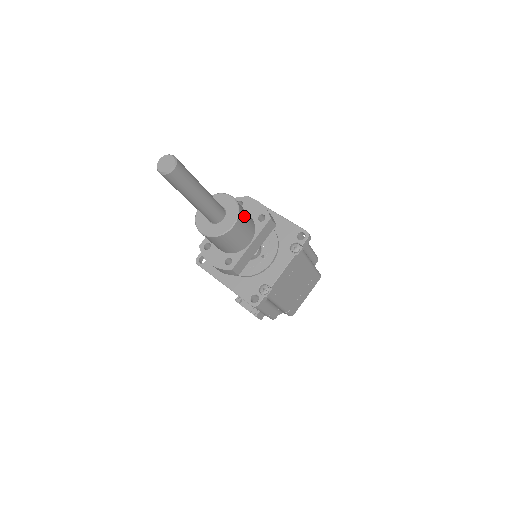
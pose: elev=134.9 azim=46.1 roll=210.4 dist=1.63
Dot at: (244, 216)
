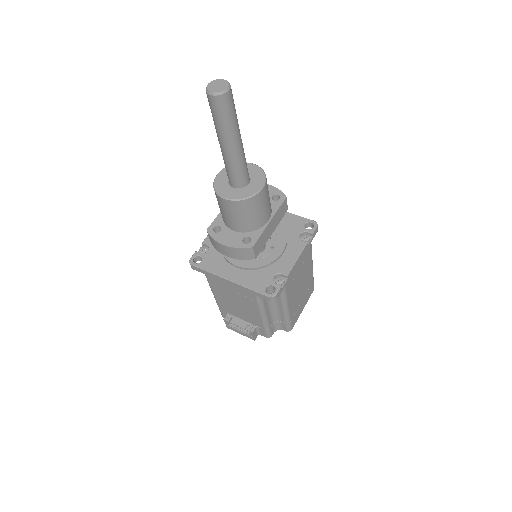
Dot at: (267, 185)
